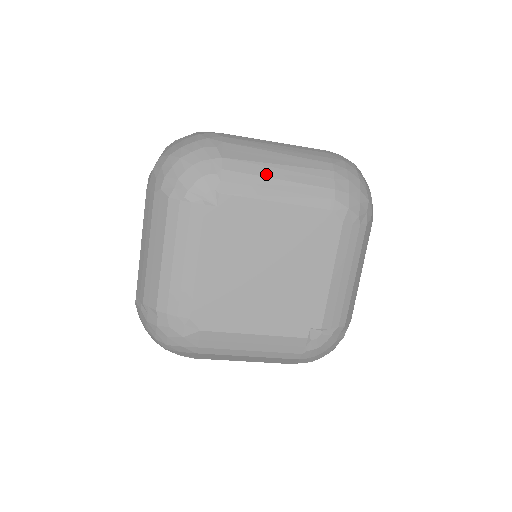
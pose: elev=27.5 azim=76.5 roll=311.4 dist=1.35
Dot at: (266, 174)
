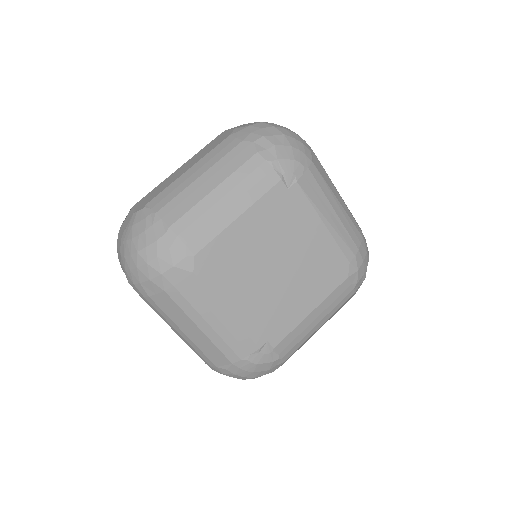
Dot at: (330, 199)
